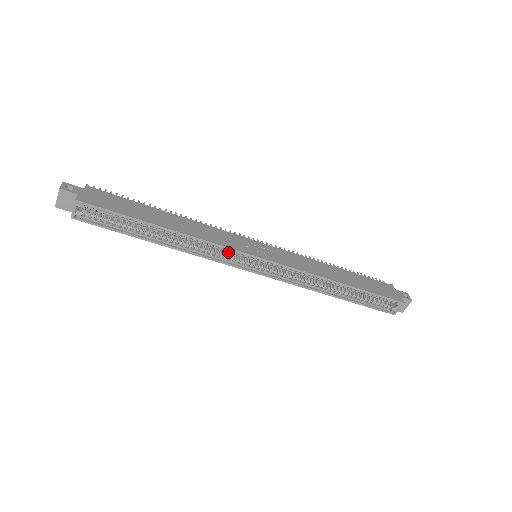
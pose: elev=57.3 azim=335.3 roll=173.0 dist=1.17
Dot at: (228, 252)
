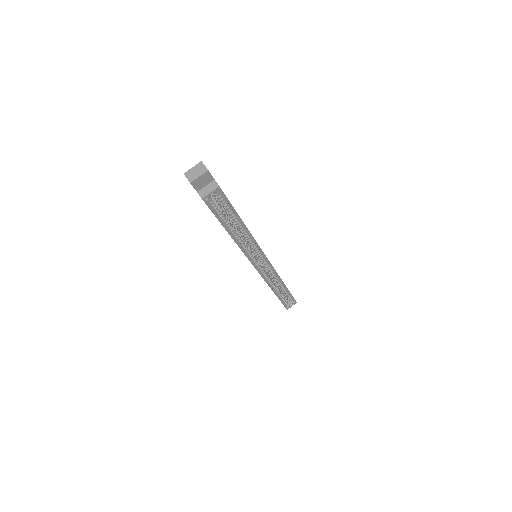
Dot at: (256, 252)
